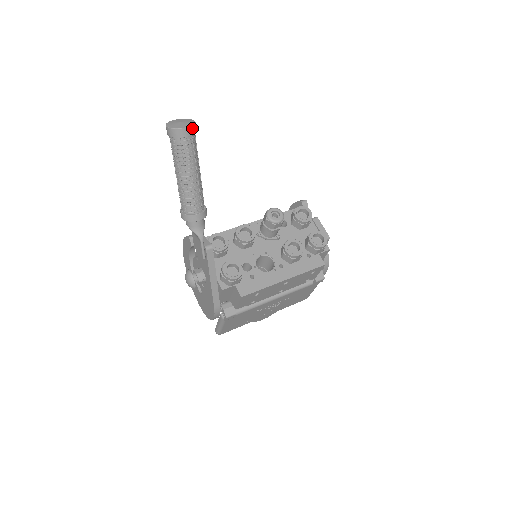
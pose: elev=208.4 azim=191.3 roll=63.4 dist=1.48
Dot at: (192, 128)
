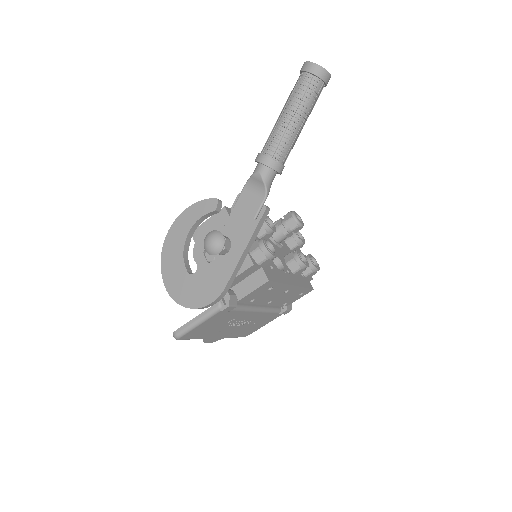
Dot at: (329, 79)
